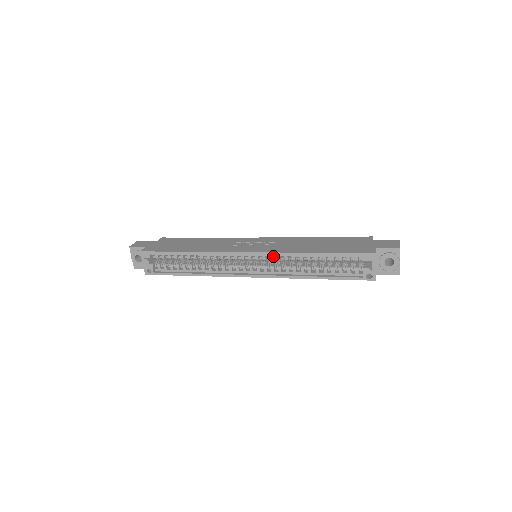
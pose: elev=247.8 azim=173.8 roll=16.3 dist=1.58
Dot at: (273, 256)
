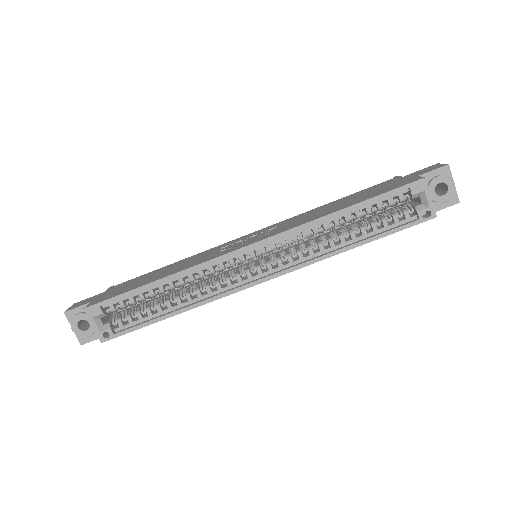
Dot at: (284, 240)
